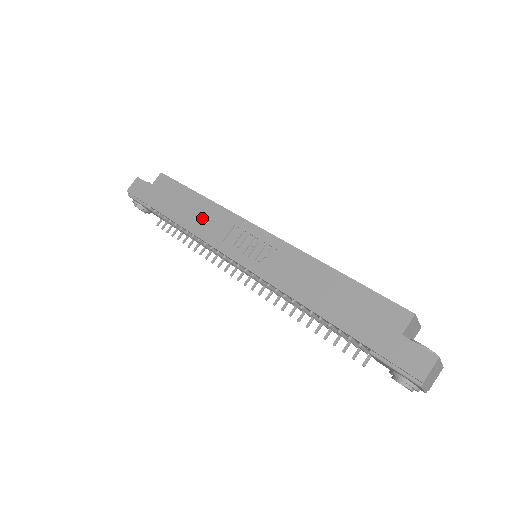
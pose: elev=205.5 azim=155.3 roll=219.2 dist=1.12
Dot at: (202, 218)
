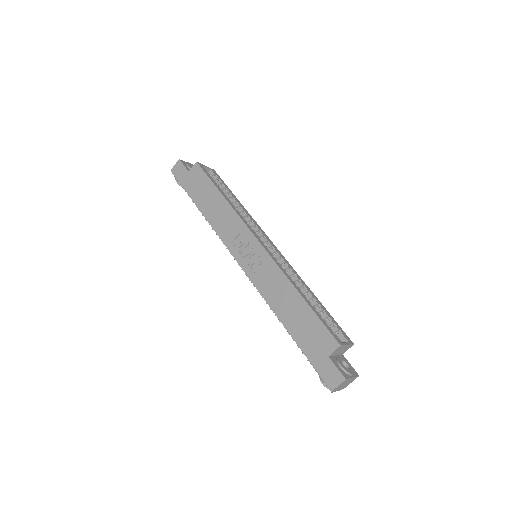
Dot at: (220, 217)
